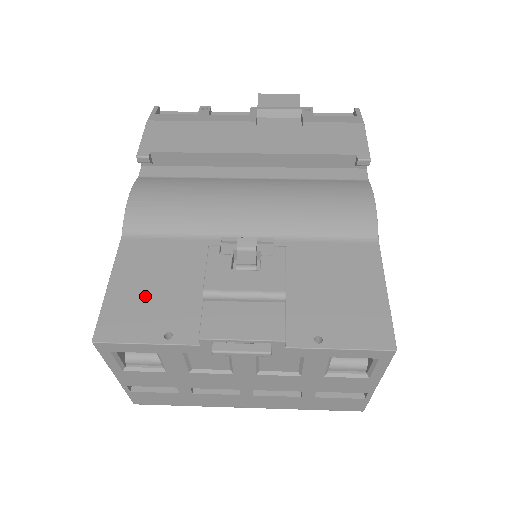
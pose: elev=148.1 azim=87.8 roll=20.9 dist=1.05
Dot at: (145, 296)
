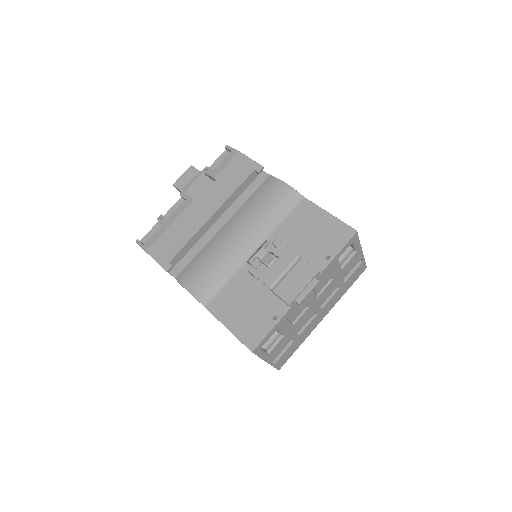
Dot at: (247, 316)
